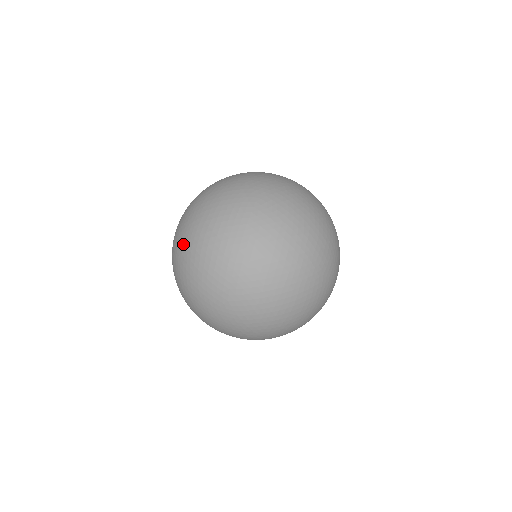
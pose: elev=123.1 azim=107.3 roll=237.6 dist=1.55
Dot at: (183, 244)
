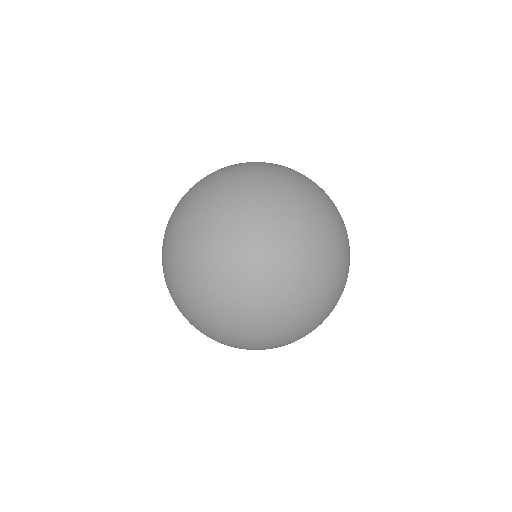
Dot at: (221, 337)
